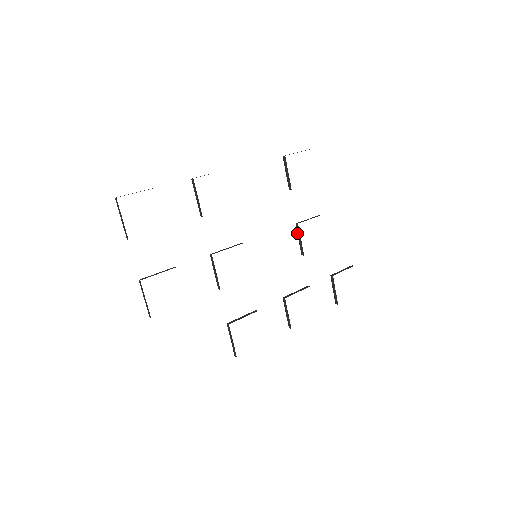
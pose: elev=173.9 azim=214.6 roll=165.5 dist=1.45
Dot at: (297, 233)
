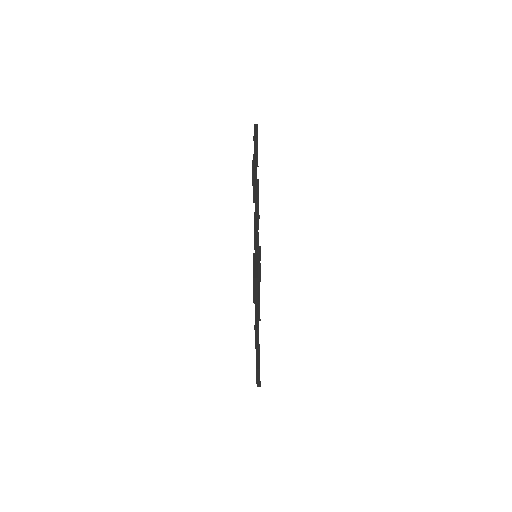
Dot at: occluded
